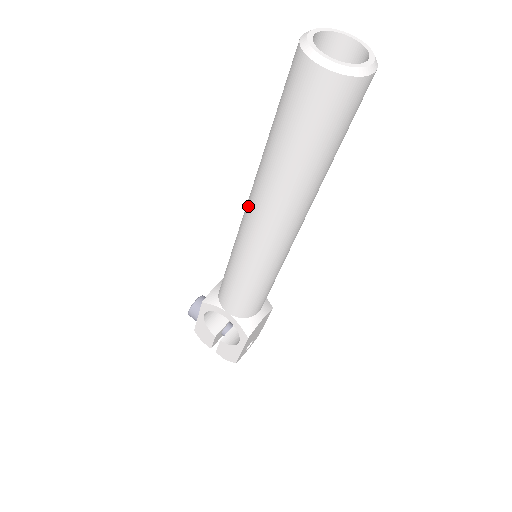
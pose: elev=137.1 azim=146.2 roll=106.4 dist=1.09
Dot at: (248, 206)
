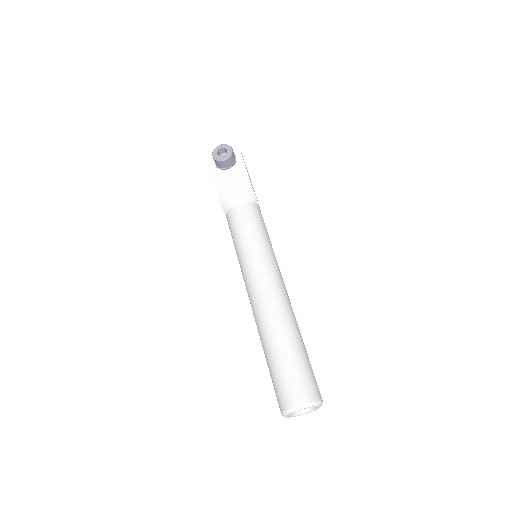
Dot at: (254, 302)
